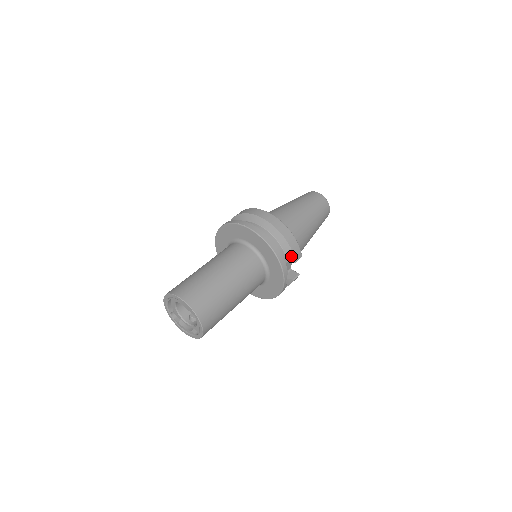
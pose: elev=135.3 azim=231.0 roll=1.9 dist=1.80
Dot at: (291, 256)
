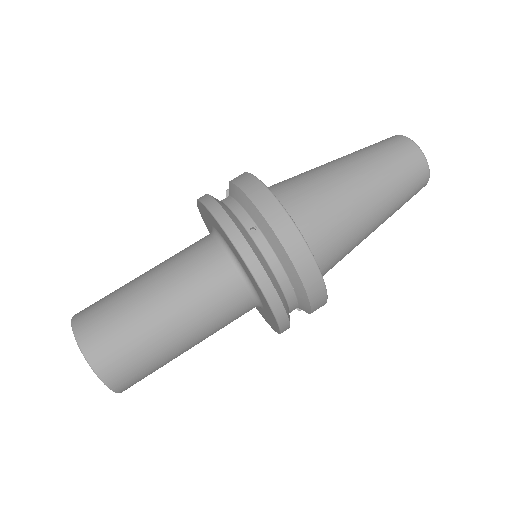
Dot at: (306, 308)
